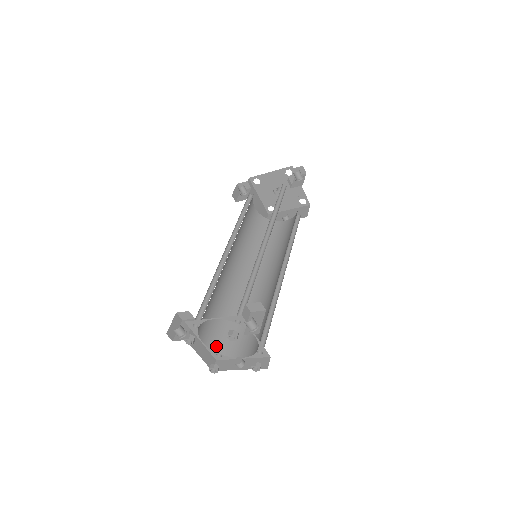
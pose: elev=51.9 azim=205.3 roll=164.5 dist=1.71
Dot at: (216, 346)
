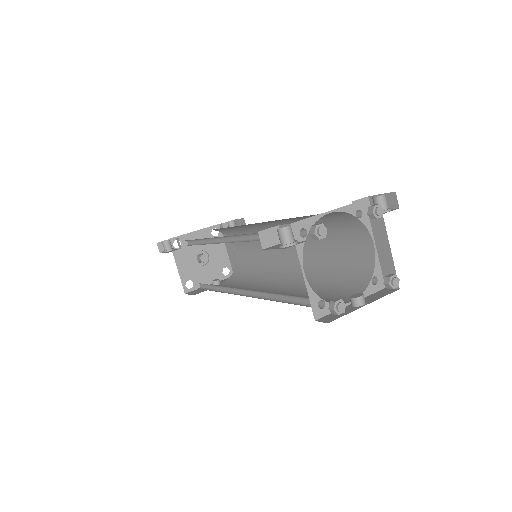
Dot at: occluded
